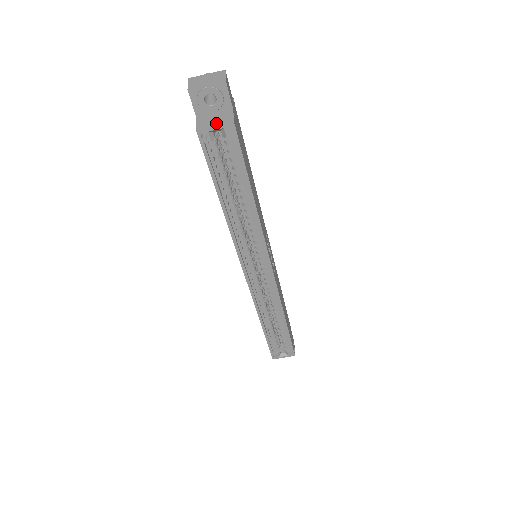
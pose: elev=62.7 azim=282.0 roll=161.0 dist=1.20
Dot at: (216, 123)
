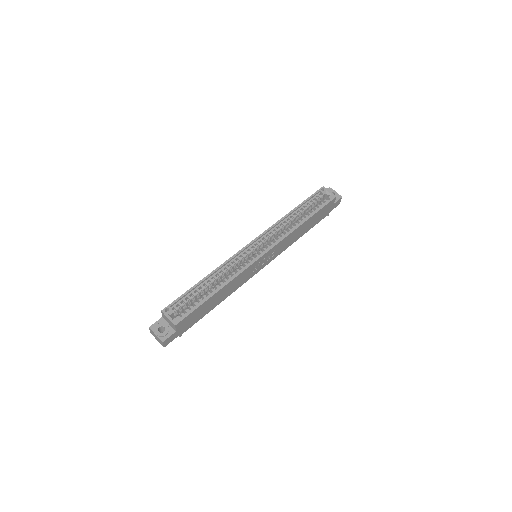
Dot at: (330, 193)
